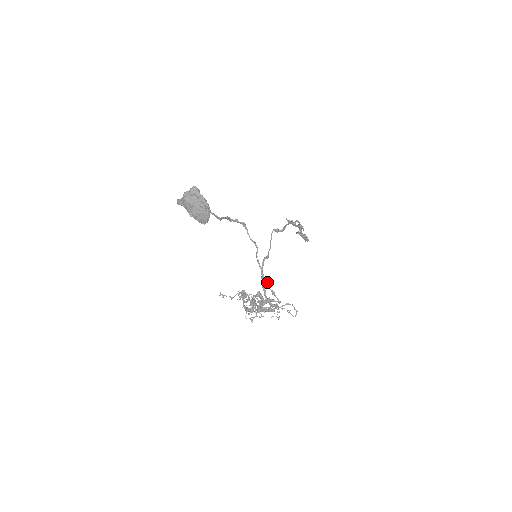
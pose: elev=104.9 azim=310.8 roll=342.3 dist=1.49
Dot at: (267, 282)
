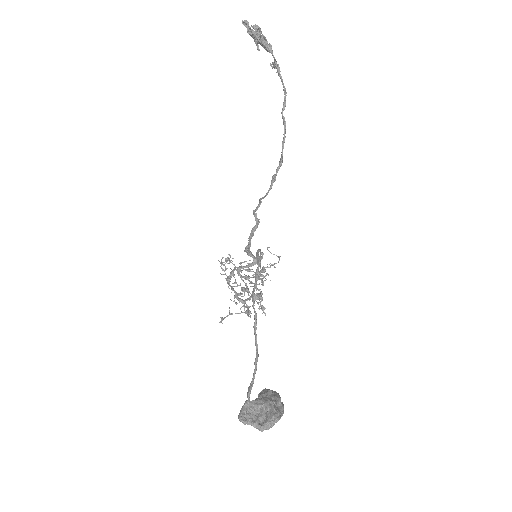
Dot at: occluded
